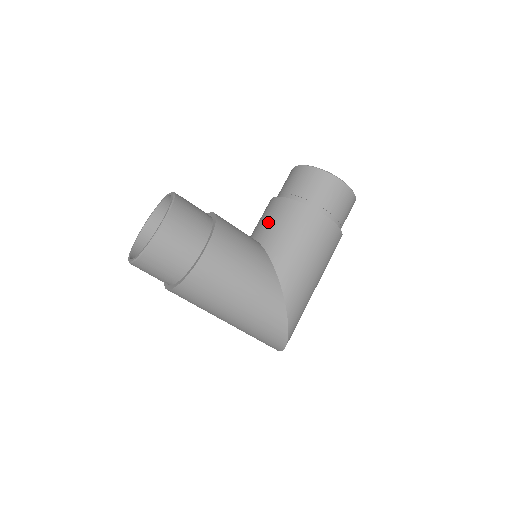
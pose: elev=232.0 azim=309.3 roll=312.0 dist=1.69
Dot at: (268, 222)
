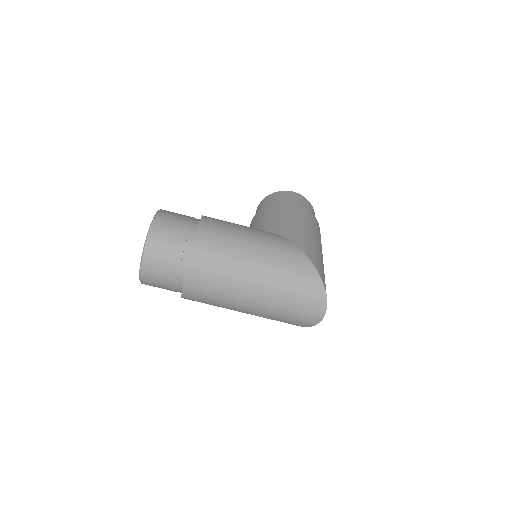
Dot at: occluded
